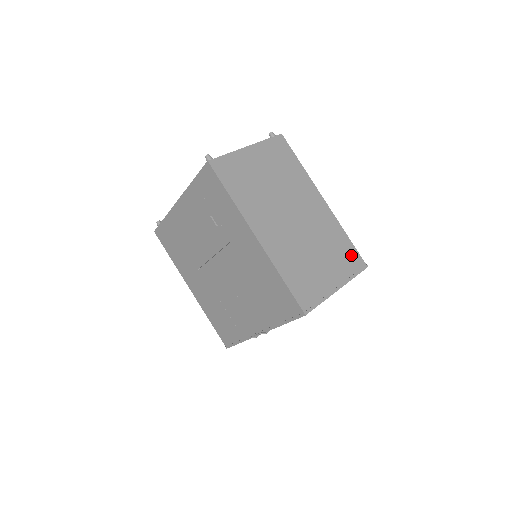
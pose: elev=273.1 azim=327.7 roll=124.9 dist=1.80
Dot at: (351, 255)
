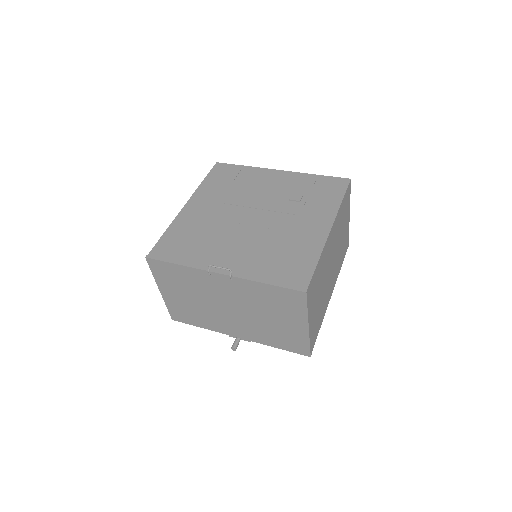
Dot at: occluded
